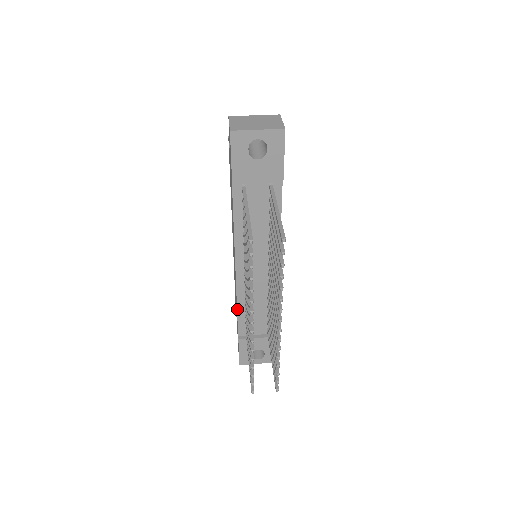
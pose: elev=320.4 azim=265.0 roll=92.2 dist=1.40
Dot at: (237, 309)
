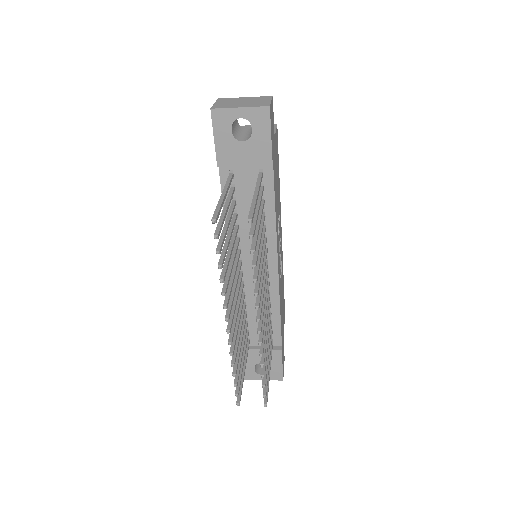
Dot at: occluded
